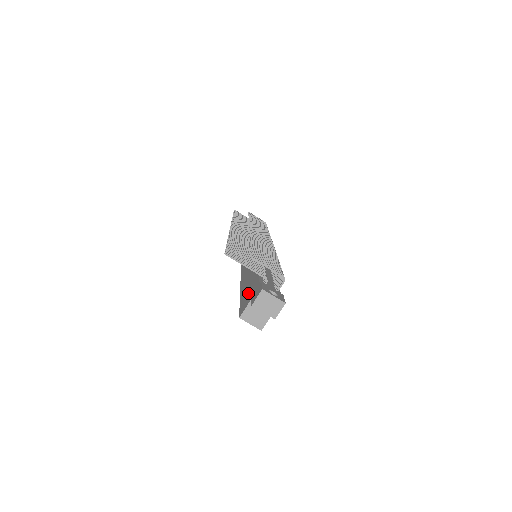
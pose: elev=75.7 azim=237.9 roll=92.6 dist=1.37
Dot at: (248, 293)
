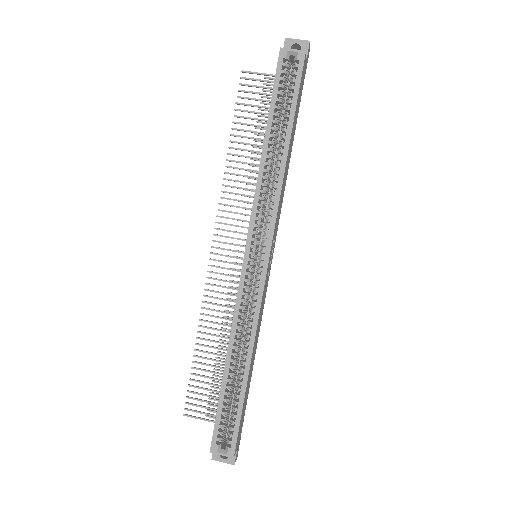
Dot at: occluded
